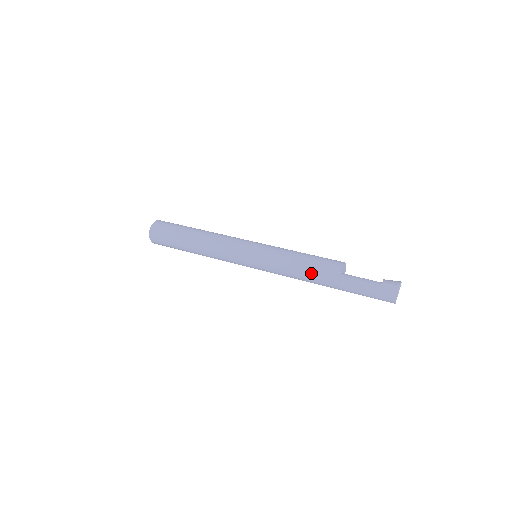
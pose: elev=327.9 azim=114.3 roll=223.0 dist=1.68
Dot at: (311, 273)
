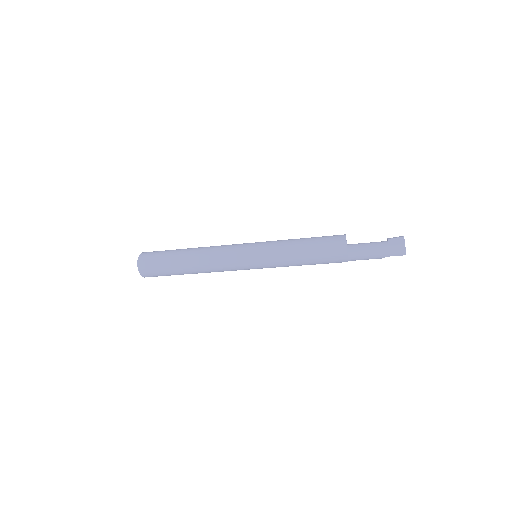
Dot at: (318, 249)
